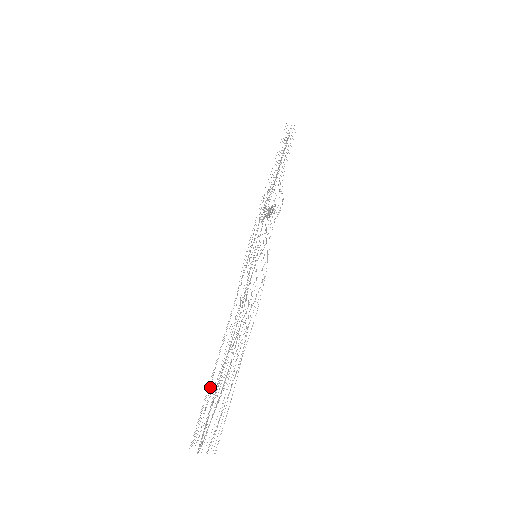
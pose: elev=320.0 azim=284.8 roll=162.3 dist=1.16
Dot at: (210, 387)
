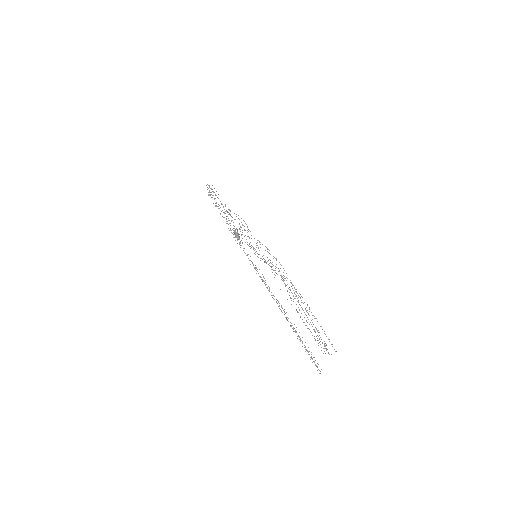
Dot at: (306, 321)
